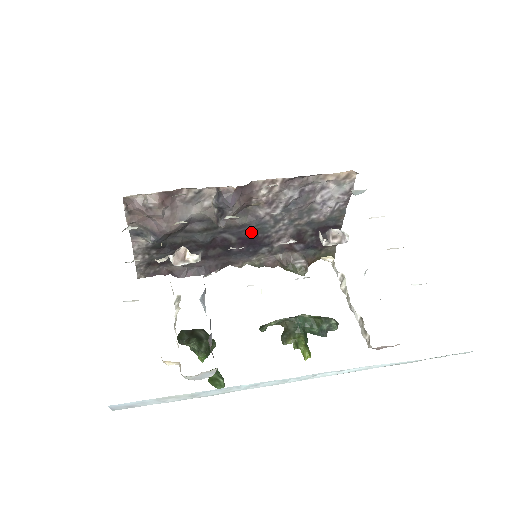
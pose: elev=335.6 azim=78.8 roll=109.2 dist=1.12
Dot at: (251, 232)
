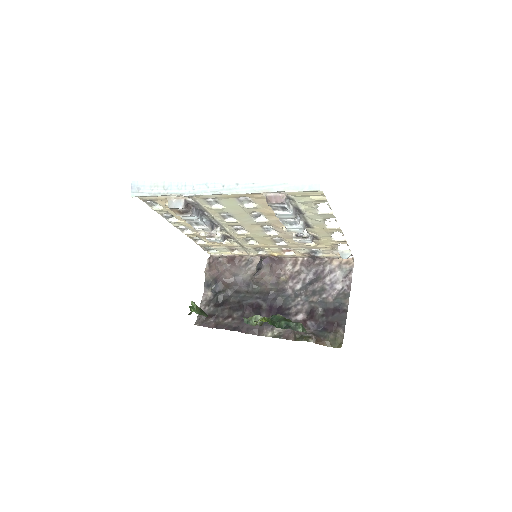
Dot at: (277, 301)
